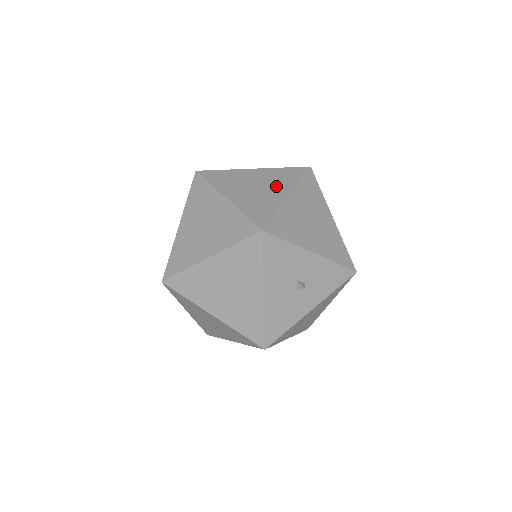
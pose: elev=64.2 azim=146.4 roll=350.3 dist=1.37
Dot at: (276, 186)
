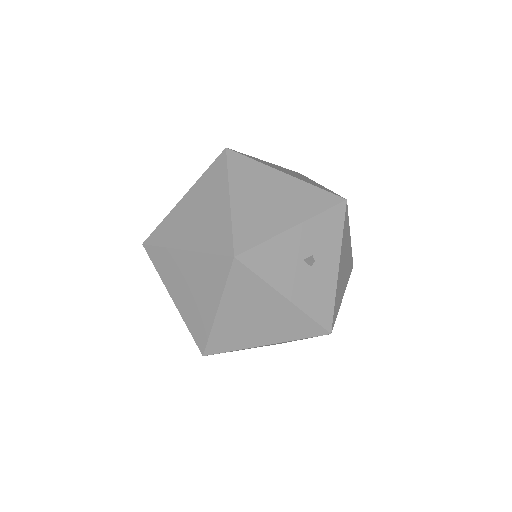
Dot at: (213, 198)
